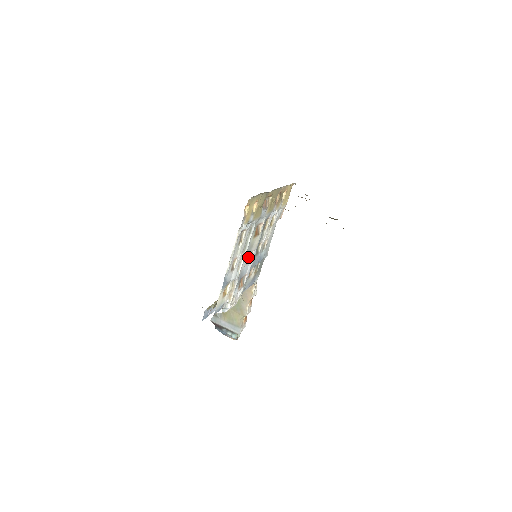
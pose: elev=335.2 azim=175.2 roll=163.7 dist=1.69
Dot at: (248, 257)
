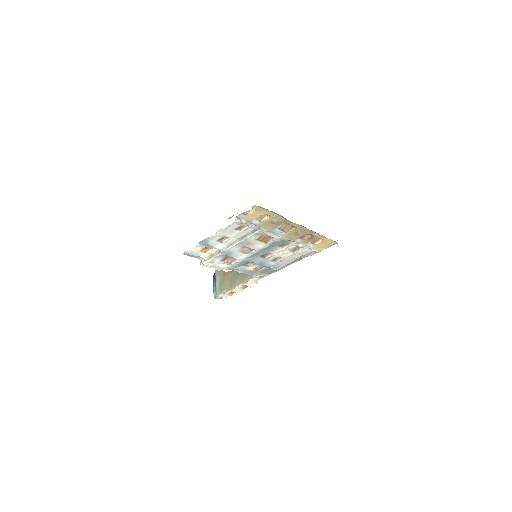
Dot at: (247, 249)
